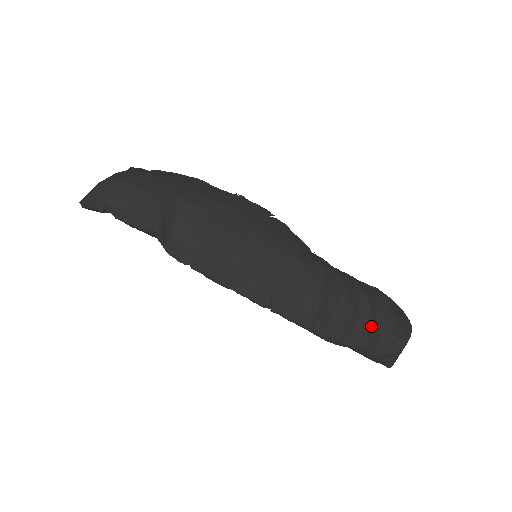
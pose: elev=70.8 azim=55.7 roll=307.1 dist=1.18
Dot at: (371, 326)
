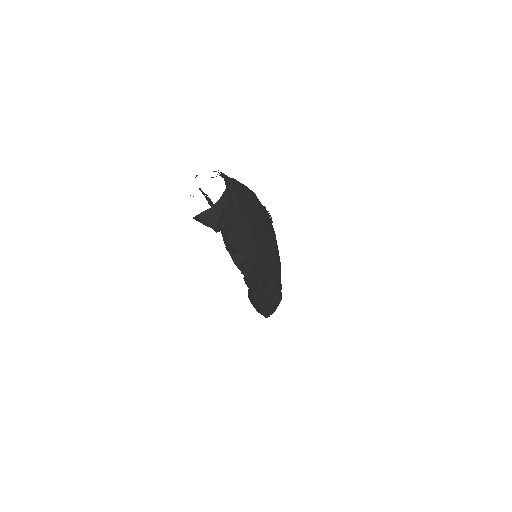
Dot at: occluded
